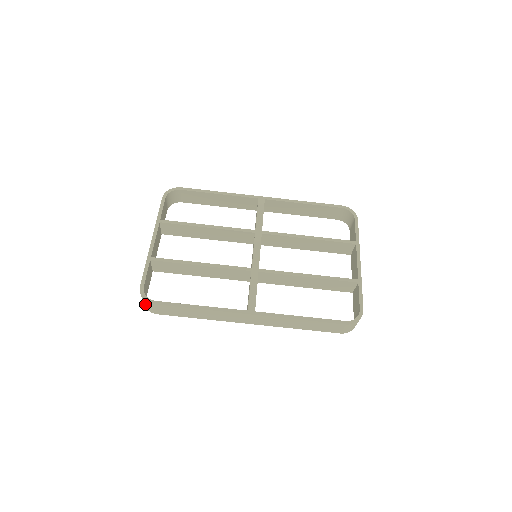
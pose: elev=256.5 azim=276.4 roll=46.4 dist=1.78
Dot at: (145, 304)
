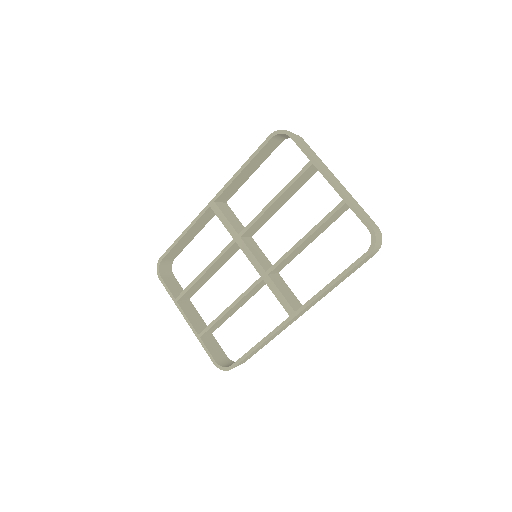
Dot at: occluded
